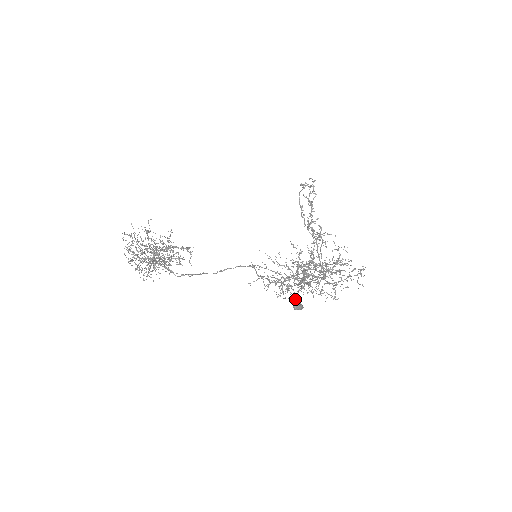
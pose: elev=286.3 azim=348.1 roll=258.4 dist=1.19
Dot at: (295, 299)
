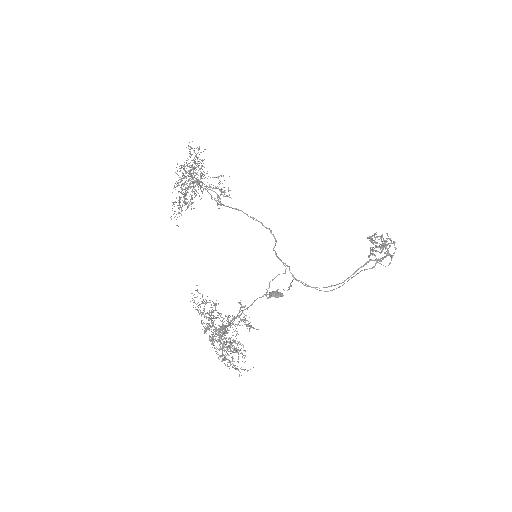
Dot at: (266, 296)
